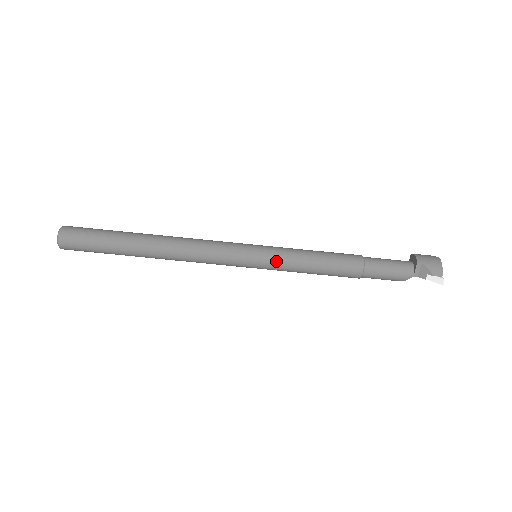
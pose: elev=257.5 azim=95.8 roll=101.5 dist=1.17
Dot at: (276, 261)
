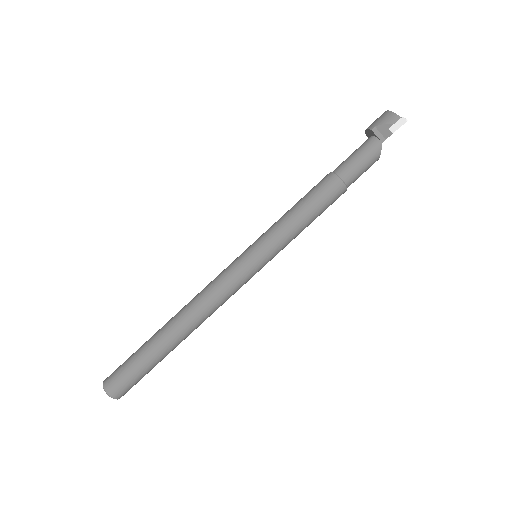
Dot at: (271, 242)
